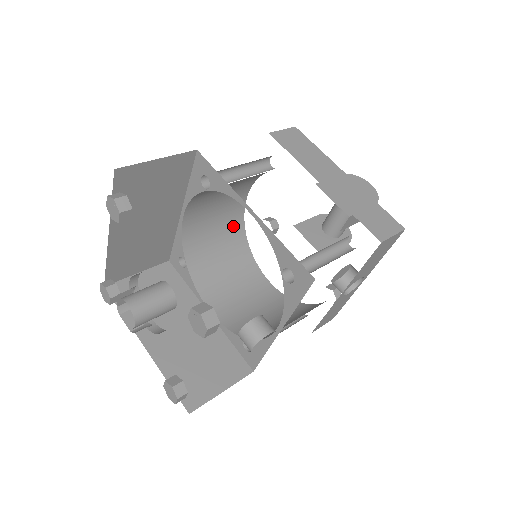
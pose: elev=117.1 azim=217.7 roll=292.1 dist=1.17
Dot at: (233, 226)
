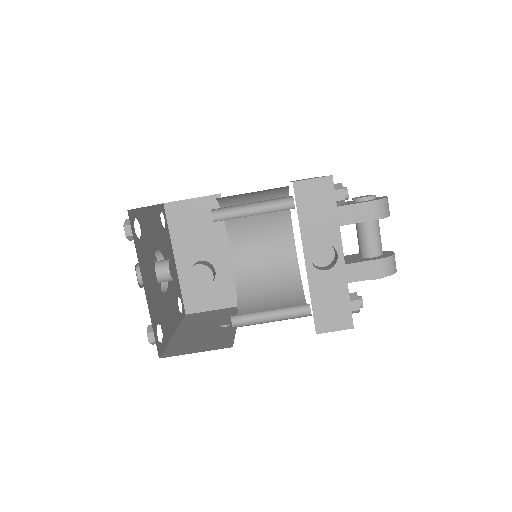
Dot at: (287, 271)
